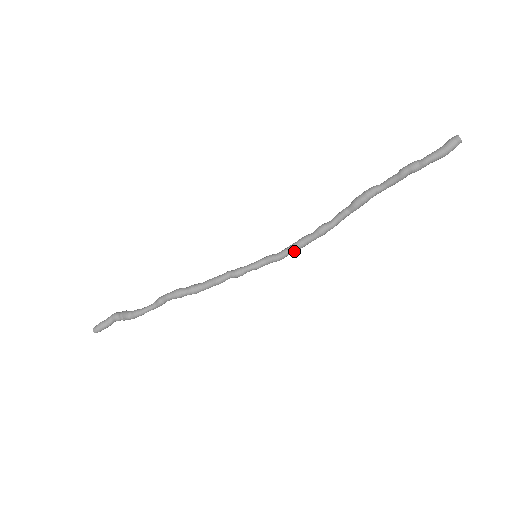
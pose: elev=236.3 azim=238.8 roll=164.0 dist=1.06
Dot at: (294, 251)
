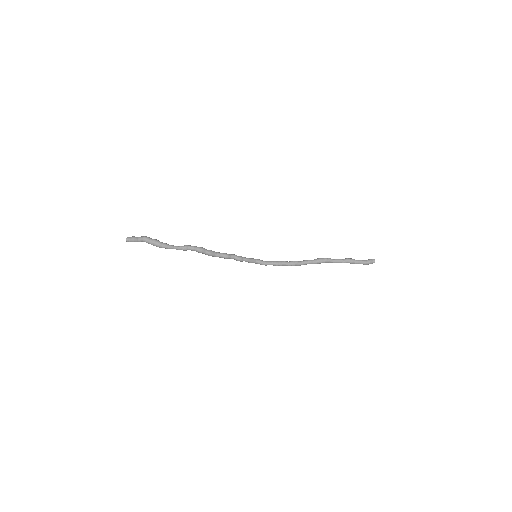
Dot at: (275, 265)
